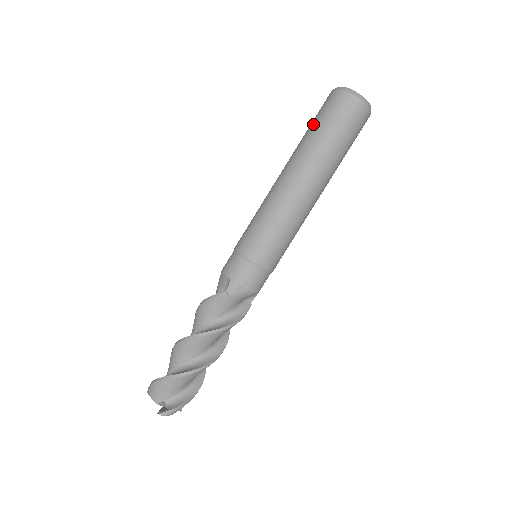
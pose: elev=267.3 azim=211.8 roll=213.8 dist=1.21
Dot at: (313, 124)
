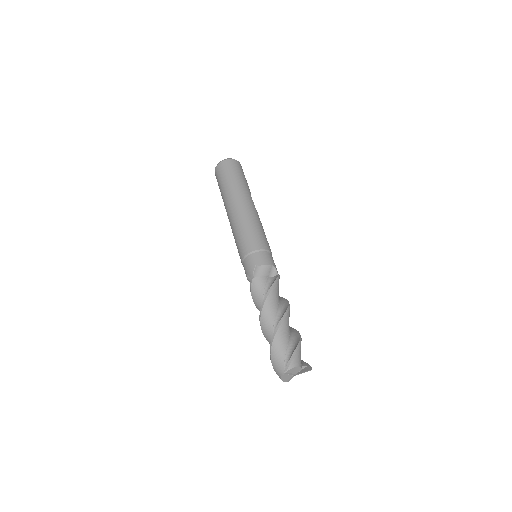
Dot at: occluded
